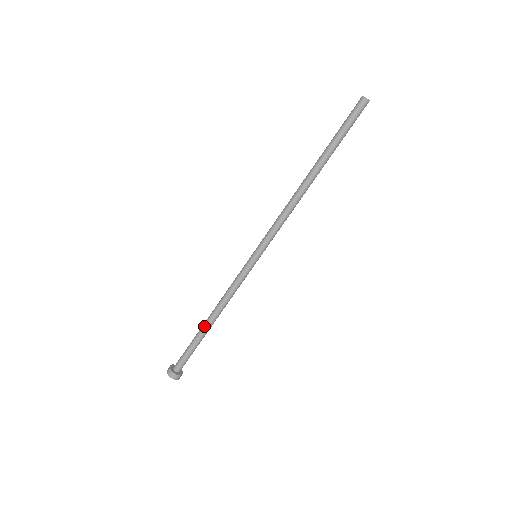
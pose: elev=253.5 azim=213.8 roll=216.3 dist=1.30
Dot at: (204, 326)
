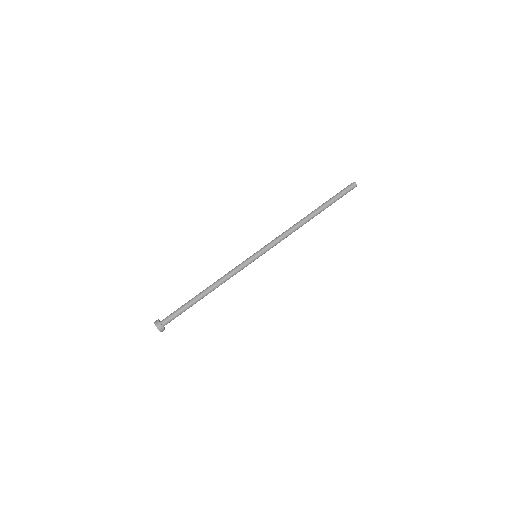
Dot at: (199, 294)
